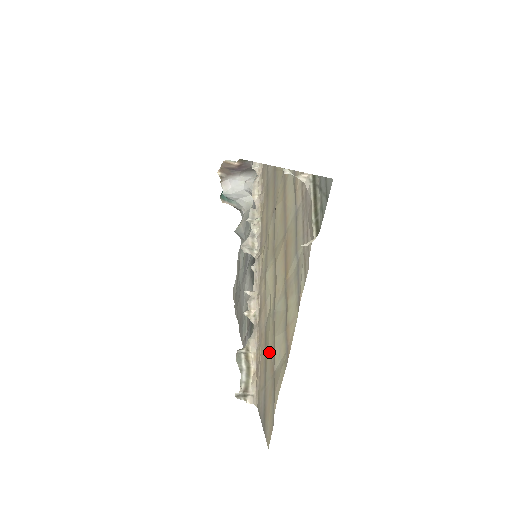
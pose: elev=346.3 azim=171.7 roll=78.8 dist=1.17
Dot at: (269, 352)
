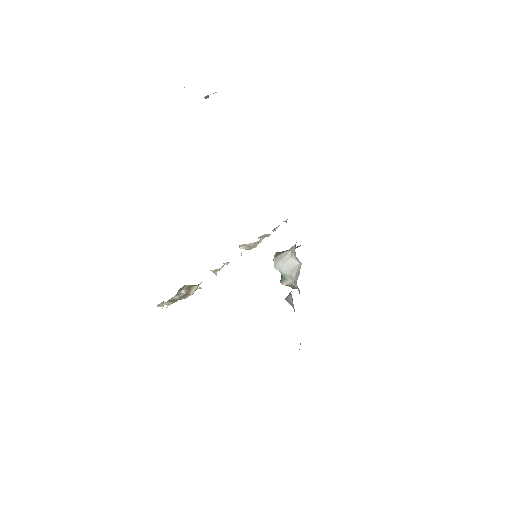
Dot at: occluded
